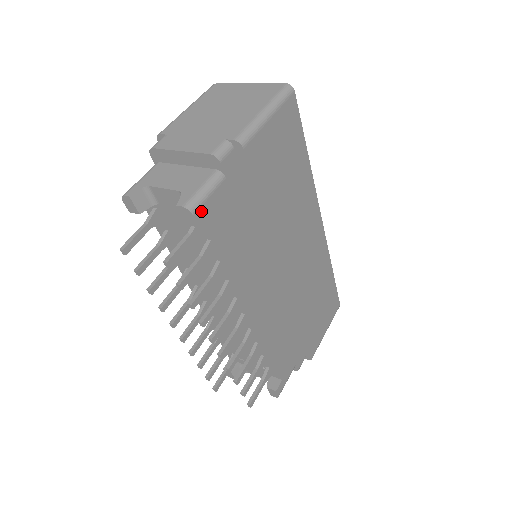
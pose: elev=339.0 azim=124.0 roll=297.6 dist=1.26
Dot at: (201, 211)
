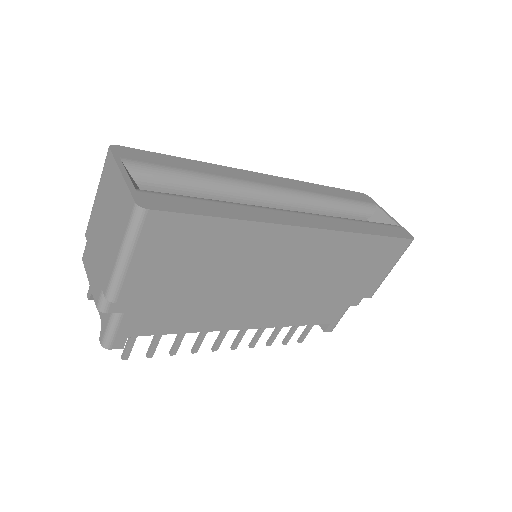
Dot at: (117, 342)
